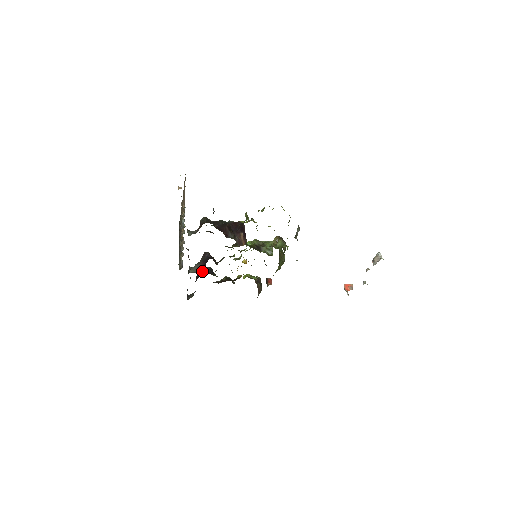
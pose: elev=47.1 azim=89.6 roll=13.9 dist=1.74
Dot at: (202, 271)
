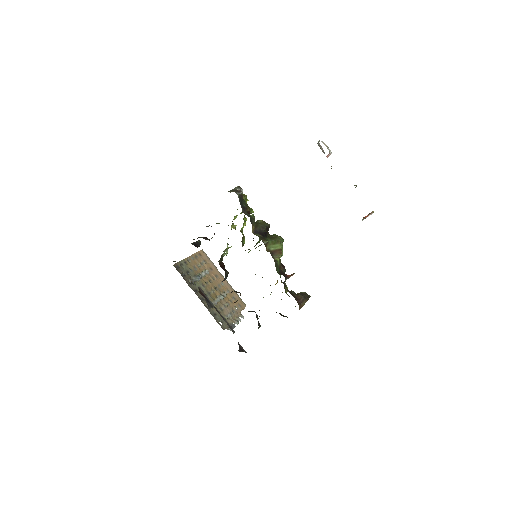
Dot at: occluded
